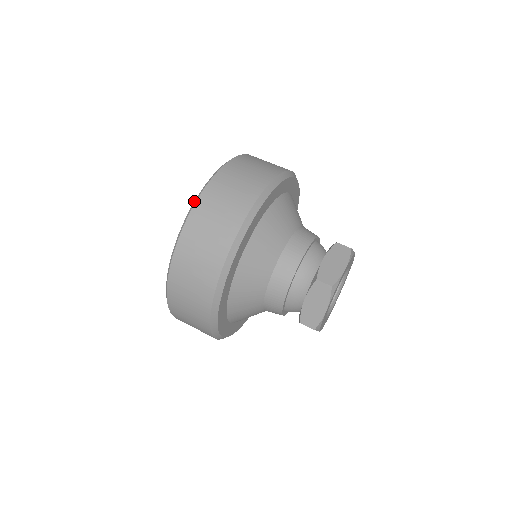
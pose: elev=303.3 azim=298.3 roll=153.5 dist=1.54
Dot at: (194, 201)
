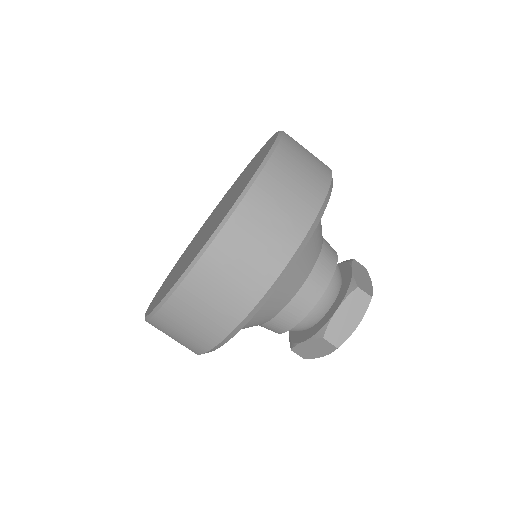
Dot at: (193, 260)
